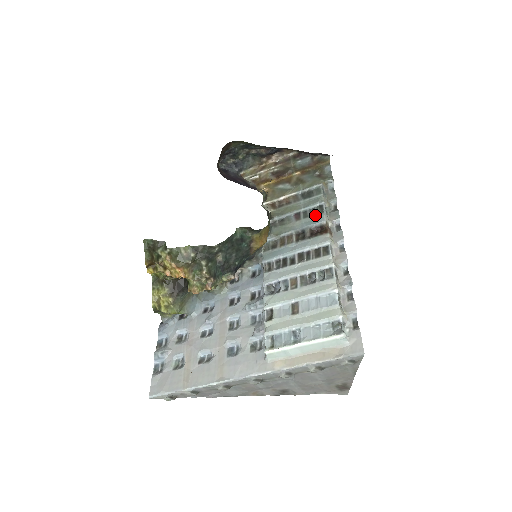
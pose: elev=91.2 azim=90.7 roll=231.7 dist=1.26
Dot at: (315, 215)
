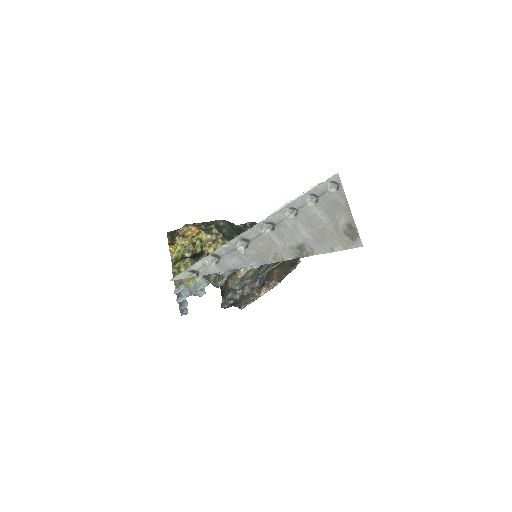
Dot at: occluded
